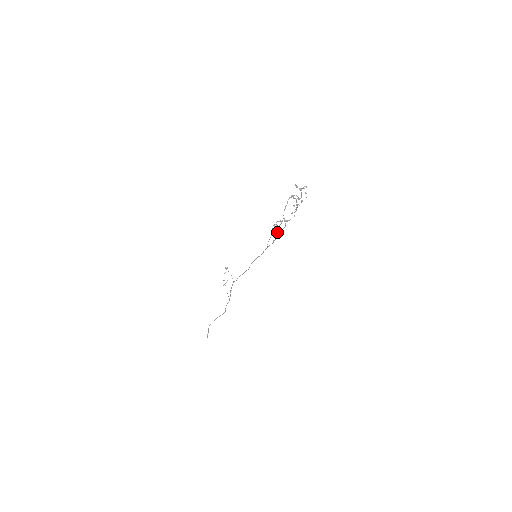
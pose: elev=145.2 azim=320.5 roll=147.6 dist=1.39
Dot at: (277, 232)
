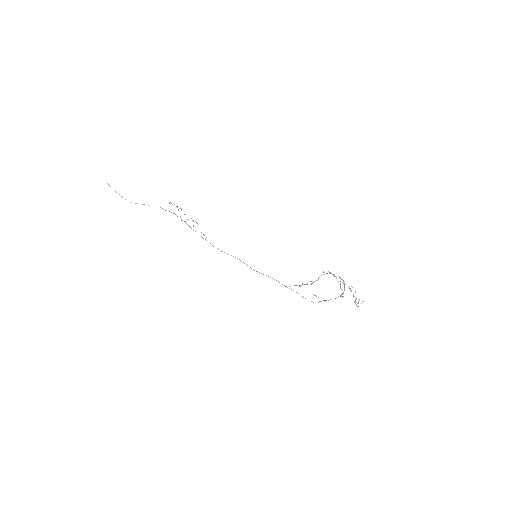
Dot at: (313, 302)
